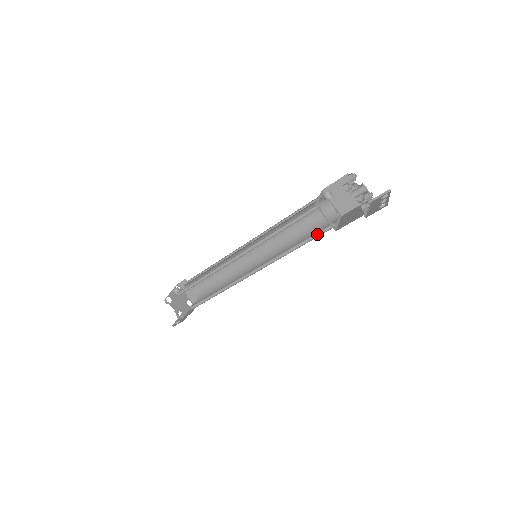
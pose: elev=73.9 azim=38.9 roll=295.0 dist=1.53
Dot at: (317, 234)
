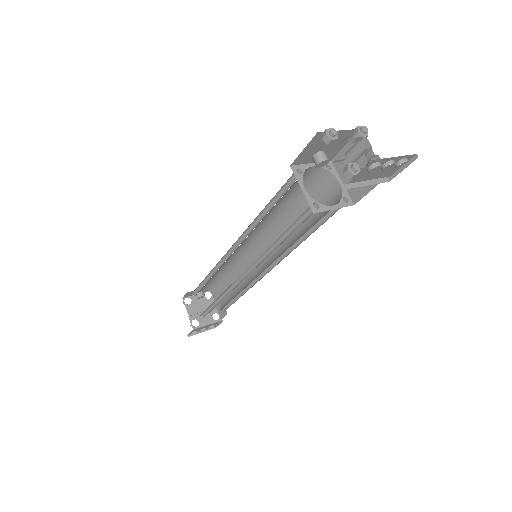
Dot at: (302, 221)
